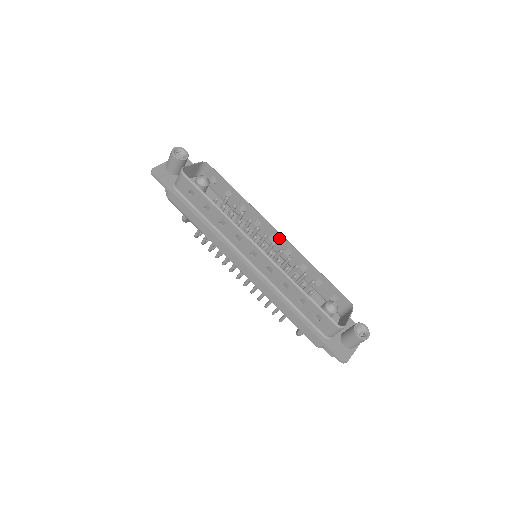
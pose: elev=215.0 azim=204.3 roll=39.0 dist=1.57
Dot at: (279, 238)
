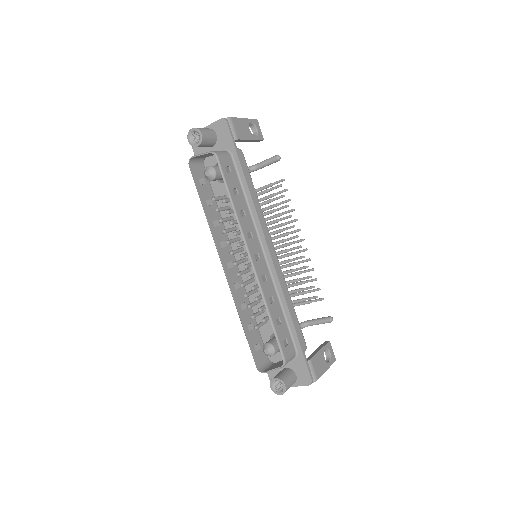
Dot at: (254, 263)
